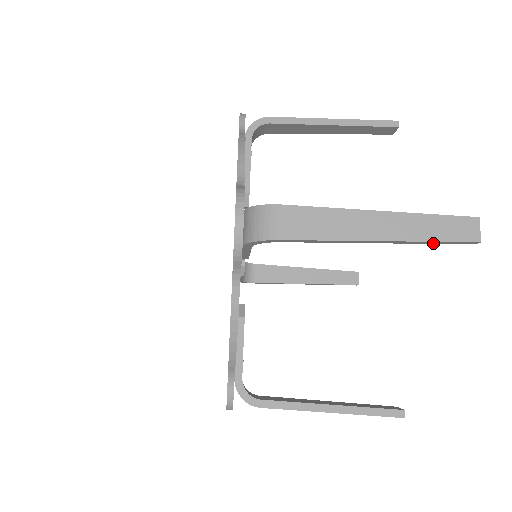
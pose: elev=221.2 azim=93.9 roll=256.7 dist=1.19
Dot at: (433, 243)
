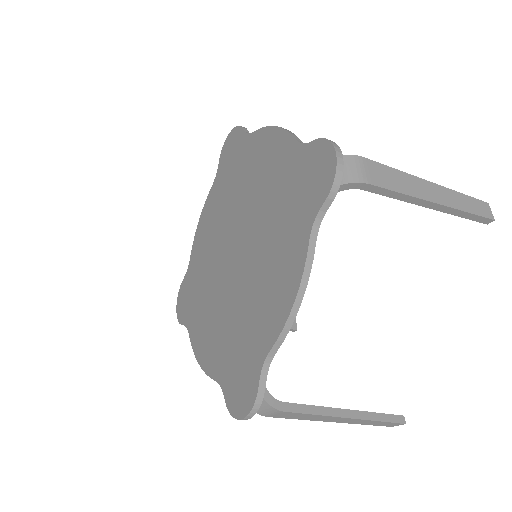
Dot at: (465, 217)
